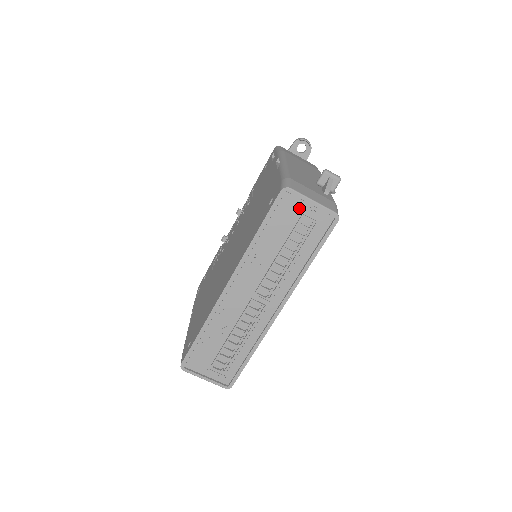
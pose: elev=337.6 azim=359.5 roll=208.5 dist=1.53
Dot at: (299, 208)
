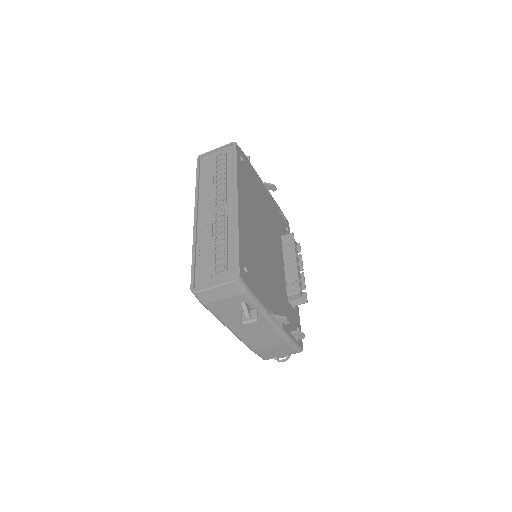
Dot at: (212, 157)
